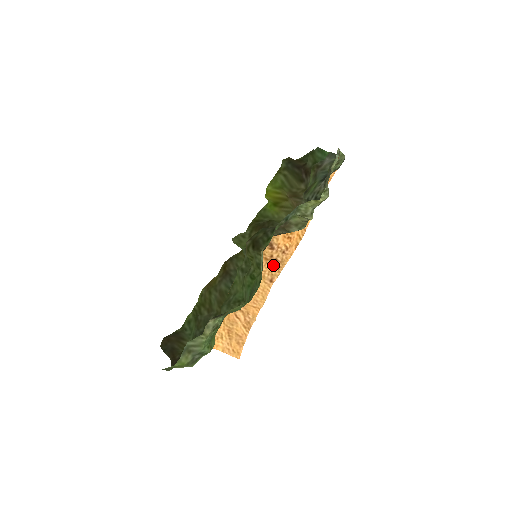
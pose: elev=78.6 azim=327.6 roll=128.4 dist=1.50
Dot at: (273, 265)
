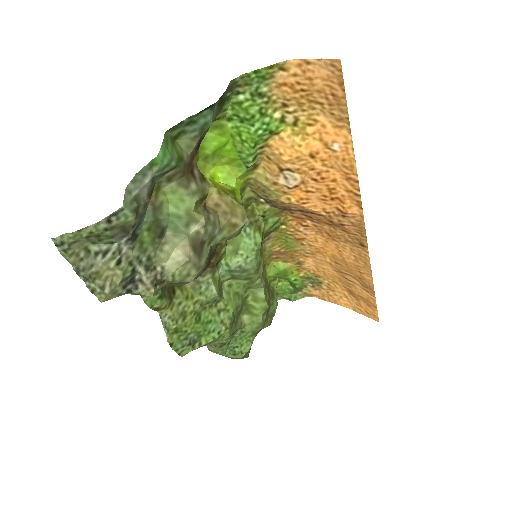
Dot at: (346, 229)
